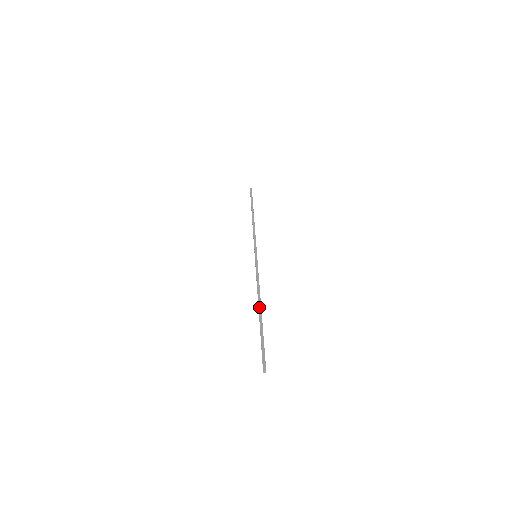
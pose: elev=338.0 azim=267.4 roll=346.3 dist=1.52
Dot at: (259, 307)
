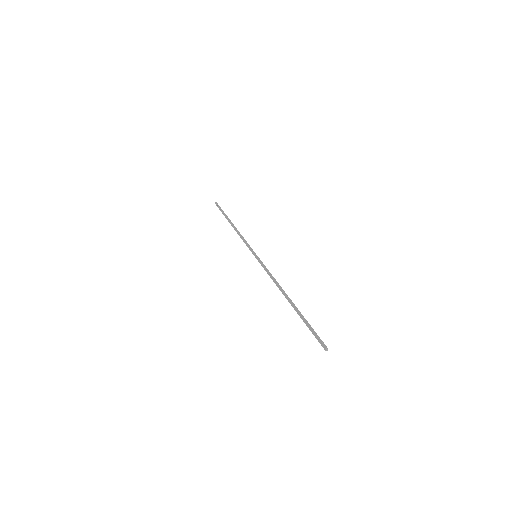
Dot at: (287, 297)
